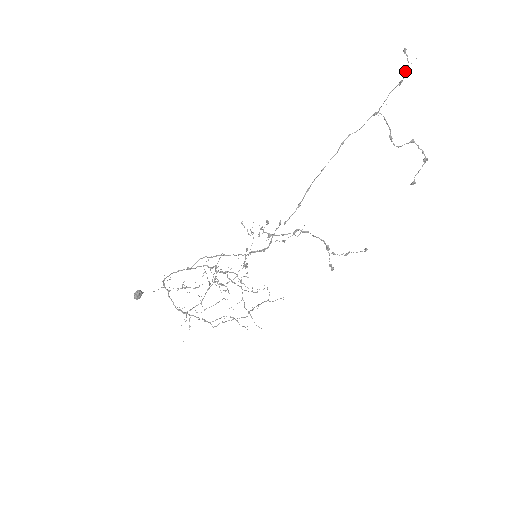
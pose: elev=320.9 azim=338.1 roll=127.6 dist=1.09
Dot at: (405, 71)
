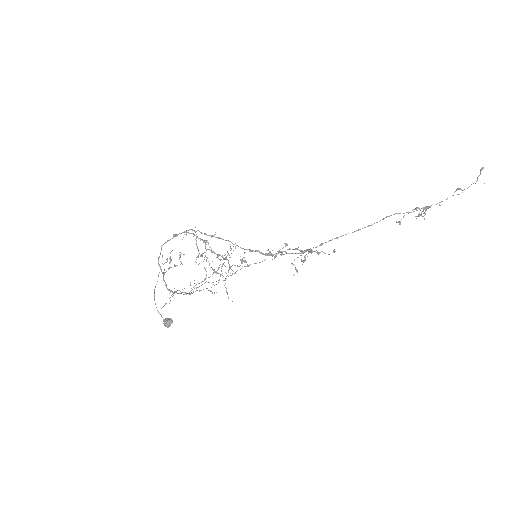
Dot at: occluded
